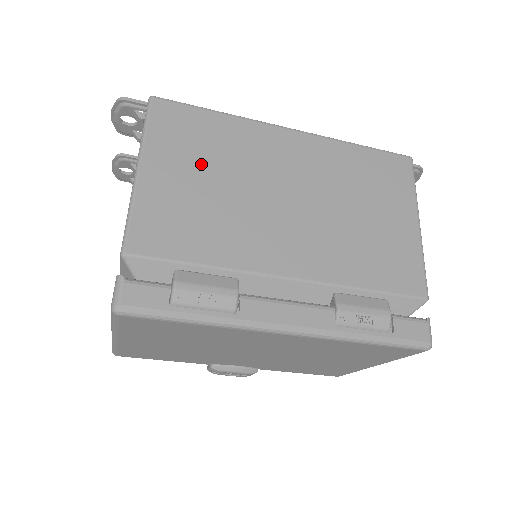
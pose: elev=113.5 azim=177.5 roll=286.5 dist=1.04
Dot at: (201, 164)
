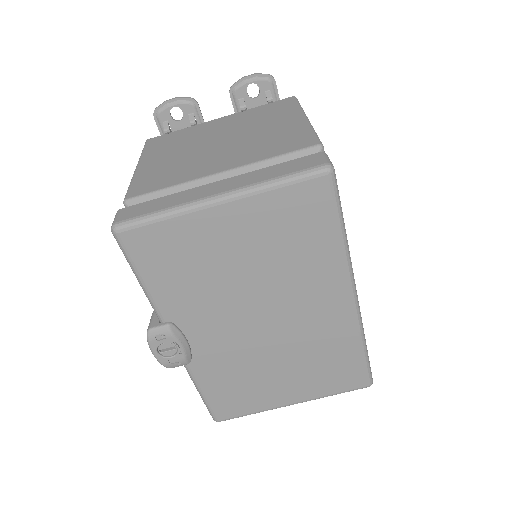
Dot at: occluded
